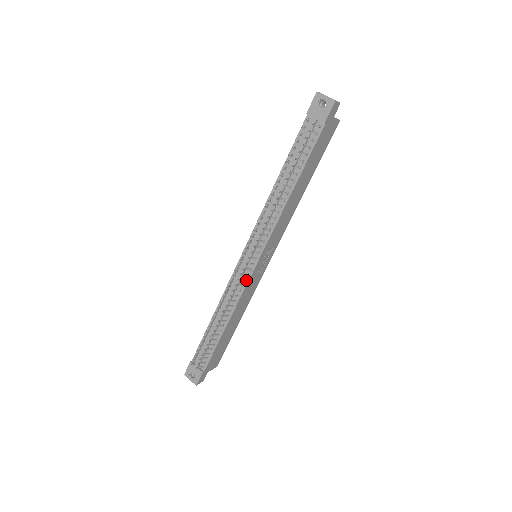
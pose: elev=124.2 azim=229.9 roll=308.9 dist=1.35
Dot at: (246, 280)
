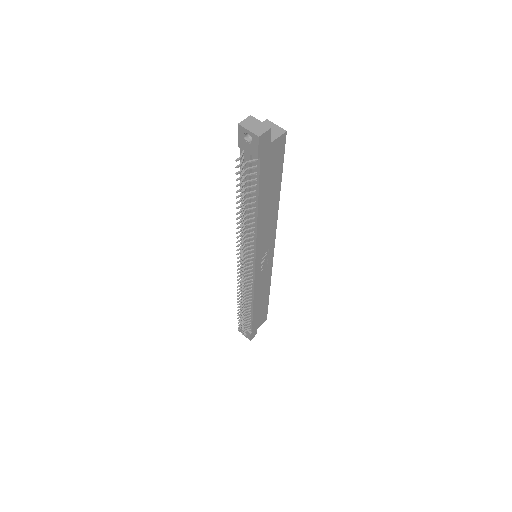
Dot at: (252, 280)
